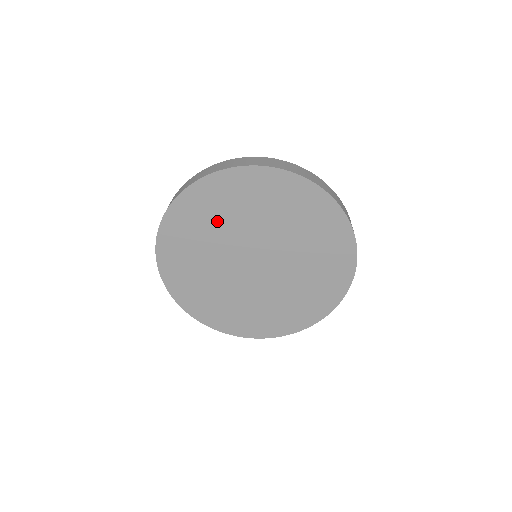
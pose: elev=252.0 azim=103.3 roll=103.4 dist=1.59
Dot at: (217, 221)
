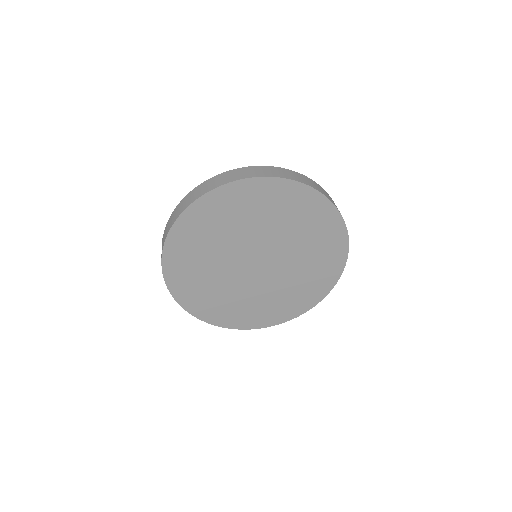
Dot at: (254, 216)
